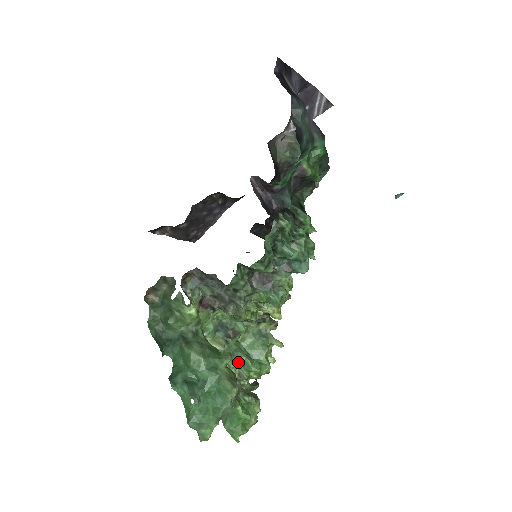
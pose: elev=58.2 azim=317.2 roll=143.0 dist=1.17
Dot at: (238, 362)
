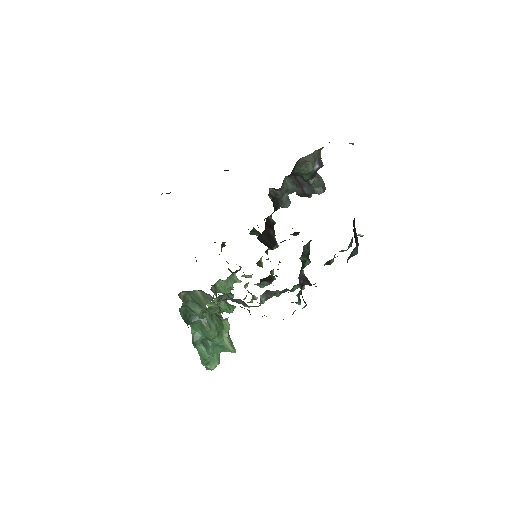
Dot at: (221, 308)
